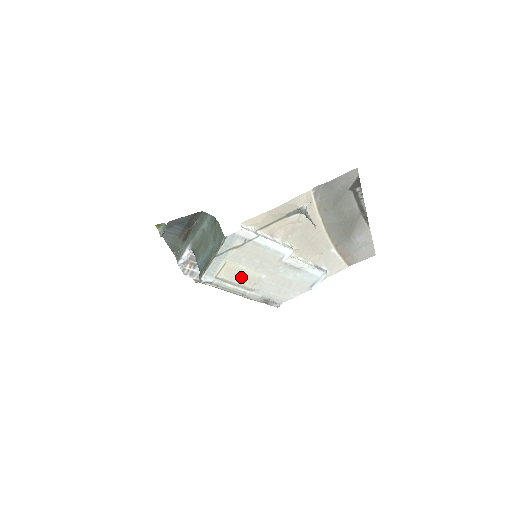
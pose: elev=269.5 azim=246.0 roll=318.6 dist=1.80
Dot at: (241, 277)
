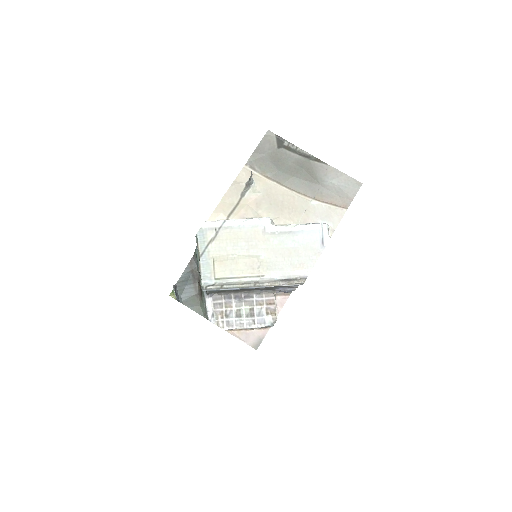
Dot at: (239, 267)
